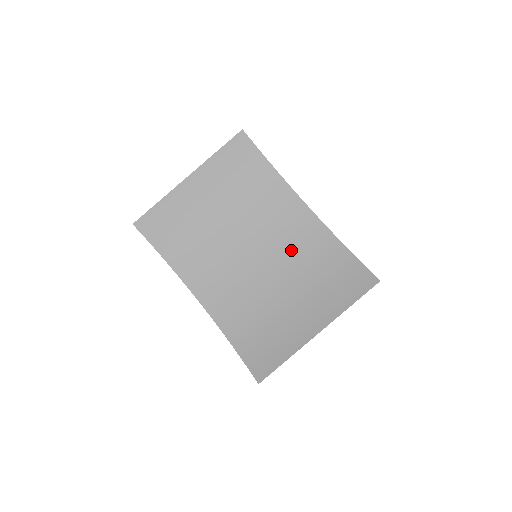
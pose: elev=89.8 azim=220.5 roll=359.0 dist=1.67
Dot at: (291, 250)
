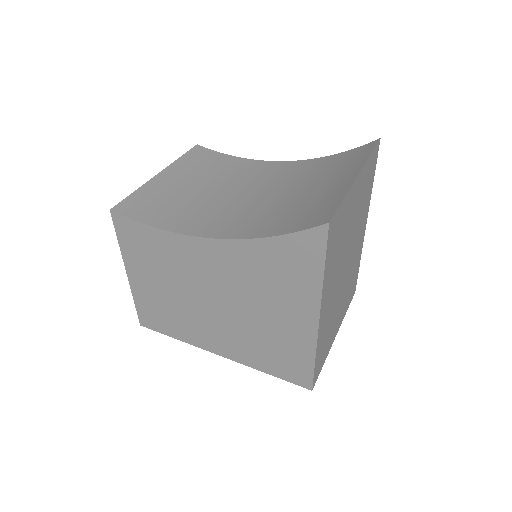
Dot at: (286, 178)
